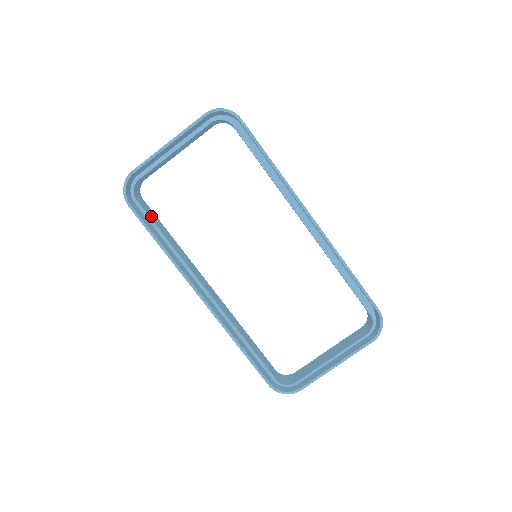
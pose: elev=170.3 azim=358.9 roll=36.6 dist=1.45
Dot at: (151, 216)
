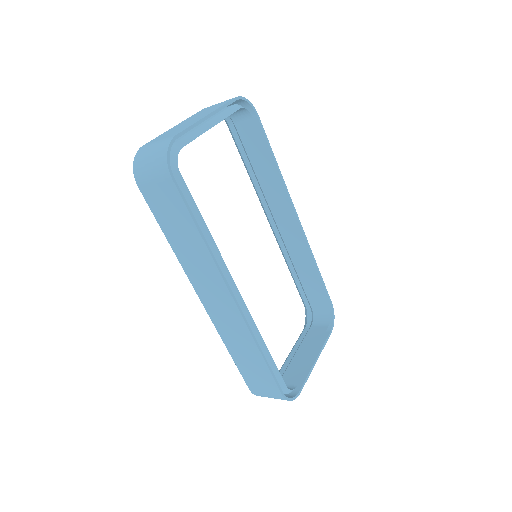
Dot at: (185, 196)
